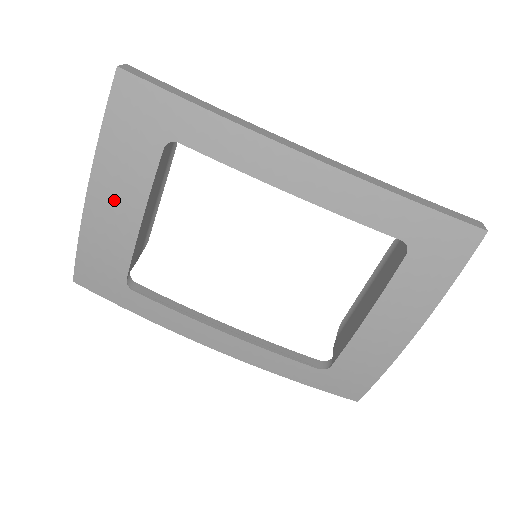
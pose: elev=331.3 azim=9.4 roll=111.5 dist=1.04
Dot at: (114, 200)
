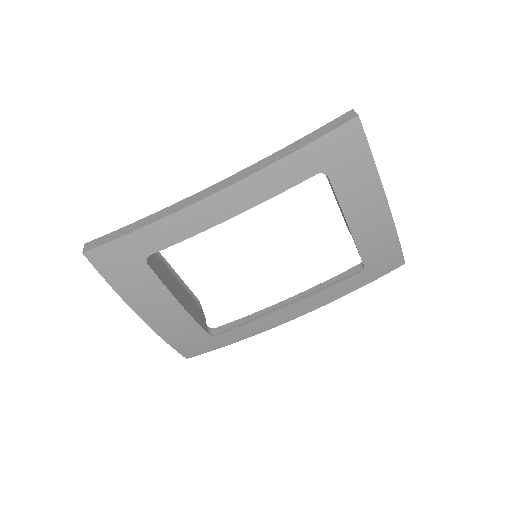
Dot at: (156, 309)
